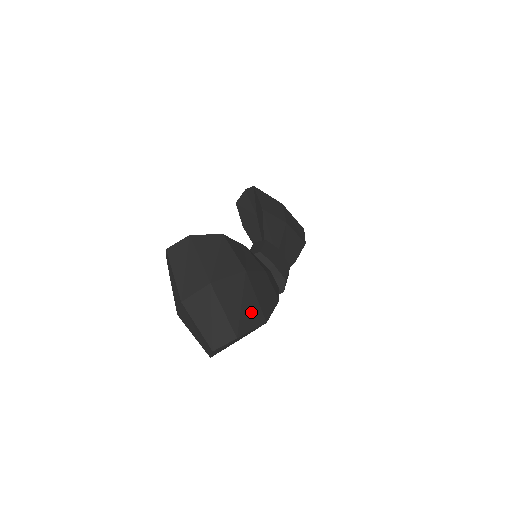
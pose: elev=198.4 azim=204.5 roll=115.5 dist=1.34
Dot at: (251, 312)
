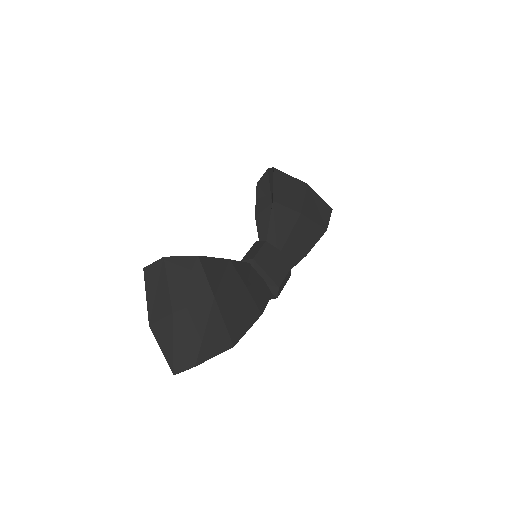
Dot at: (216, 339)
